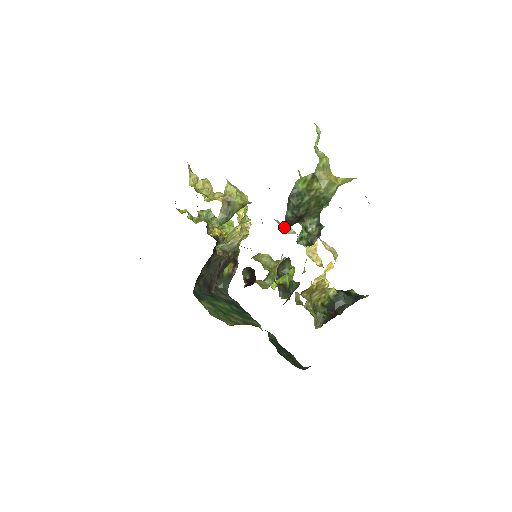
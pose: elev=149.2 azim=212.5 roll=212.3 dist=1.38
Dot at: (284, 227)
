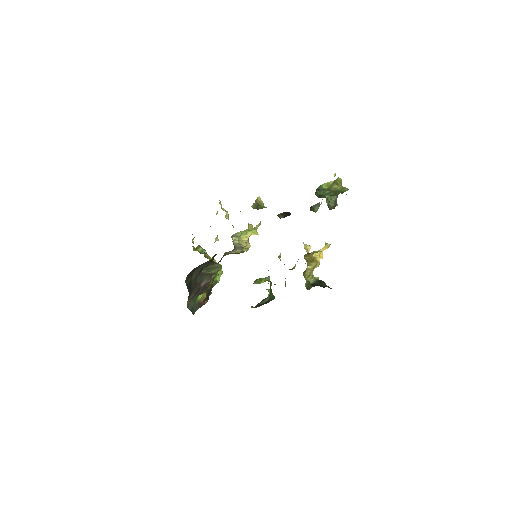
Dot at: occluded
